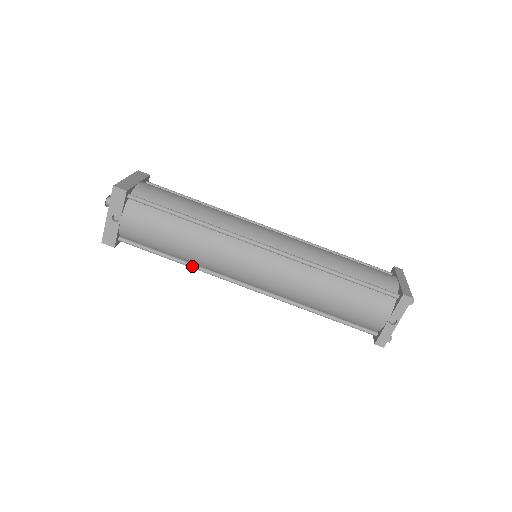
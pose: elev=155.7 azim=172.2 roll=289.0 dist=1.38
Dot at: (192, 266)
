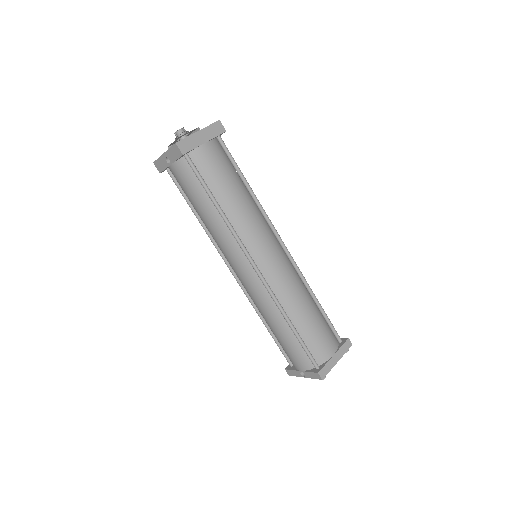
Dot at: (205, 229)
